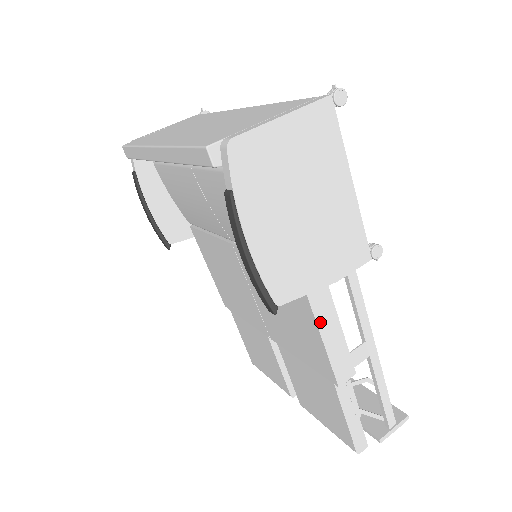
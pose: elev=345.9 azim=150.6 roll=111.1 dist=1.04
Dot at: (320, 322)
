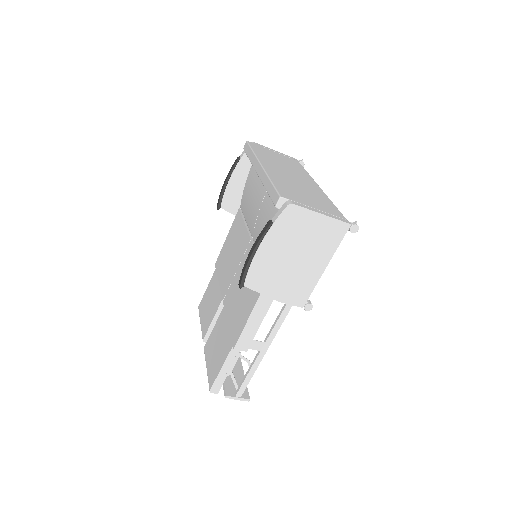
Dot at: (254, 312)
